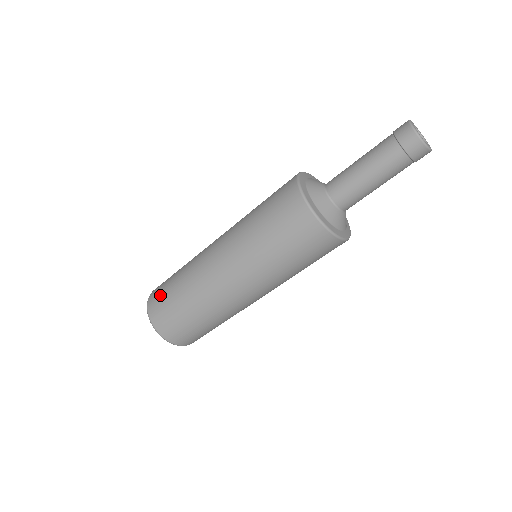
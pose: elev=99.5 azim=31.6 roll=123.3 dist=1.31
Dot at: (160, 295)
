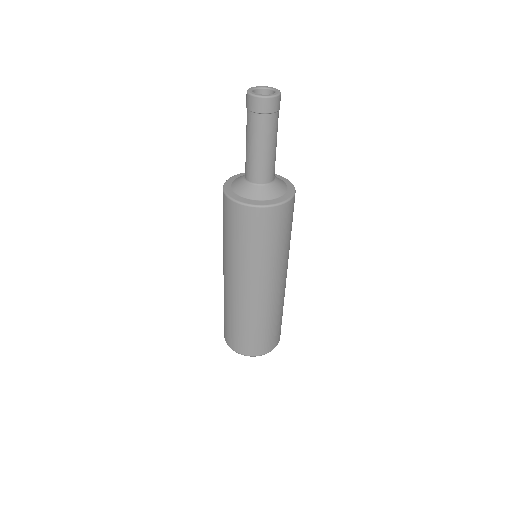
Dot at: (227, 331)
